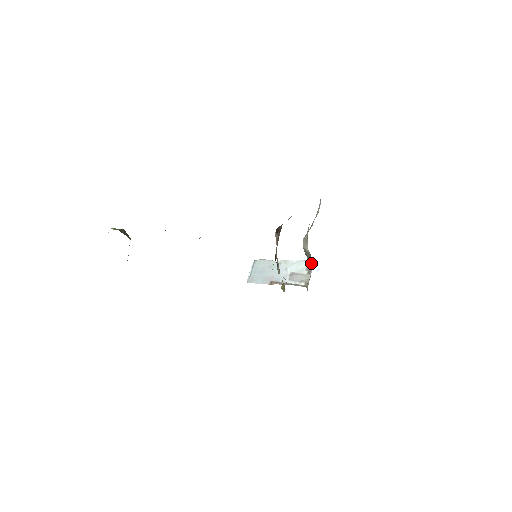
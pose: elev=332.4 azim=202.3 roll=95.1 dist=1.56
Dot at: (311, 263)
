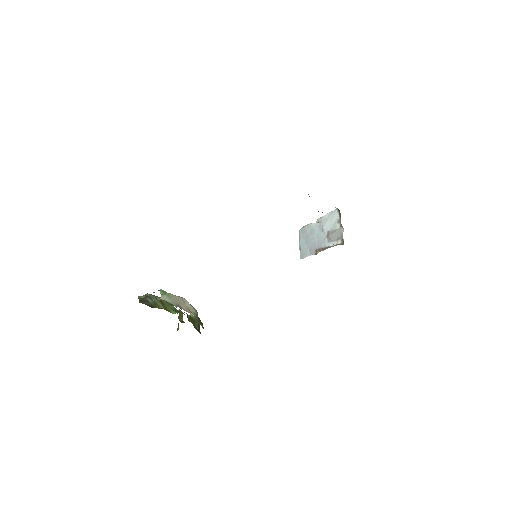
Dot at: (339, 212)
